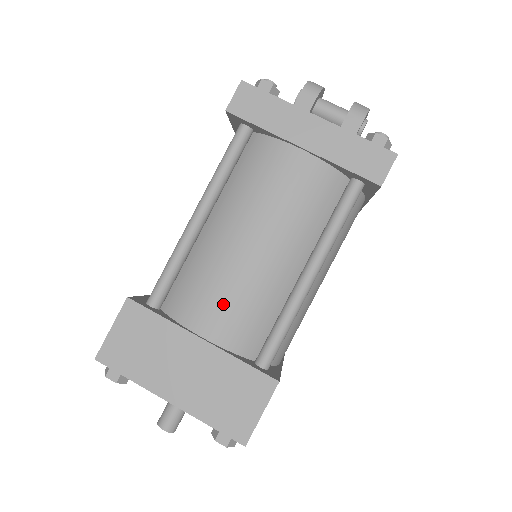
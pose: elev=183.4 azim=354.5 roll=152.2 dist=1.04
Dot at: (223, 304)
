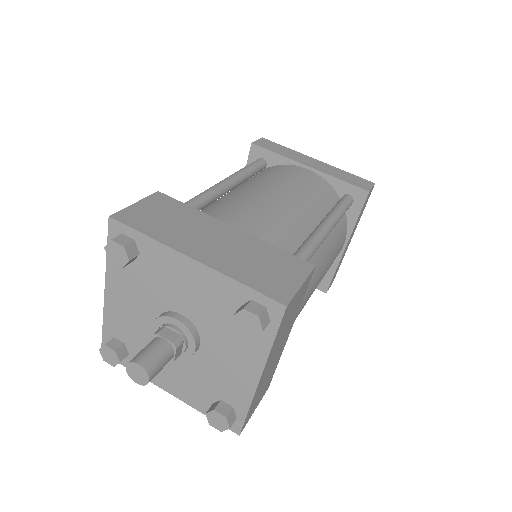
Dot at: (253, 216)
